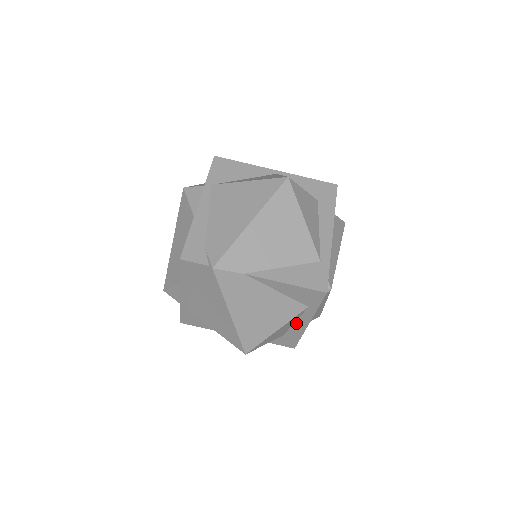
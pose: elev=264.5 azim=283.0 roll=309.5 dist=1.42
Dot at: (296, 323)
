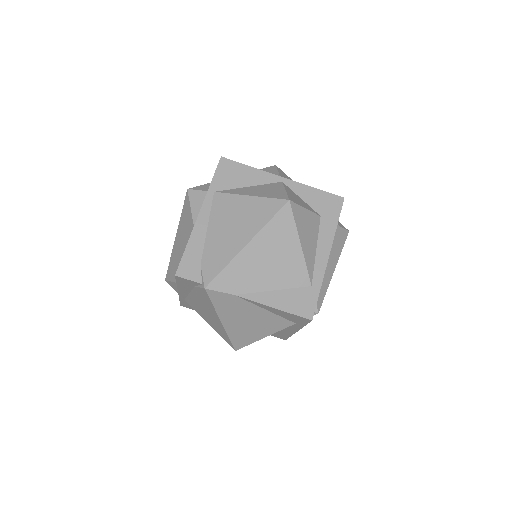
Dot at: (285, 328)
